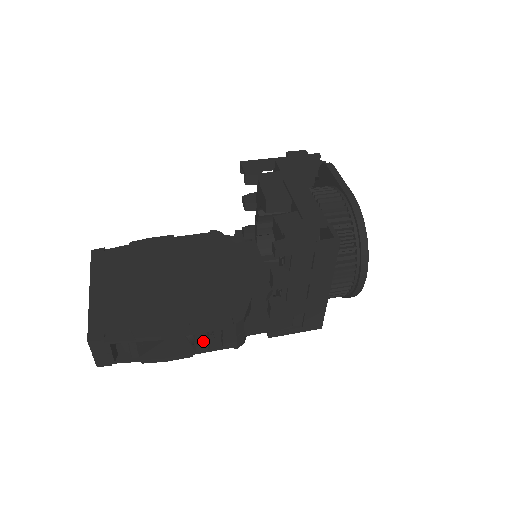
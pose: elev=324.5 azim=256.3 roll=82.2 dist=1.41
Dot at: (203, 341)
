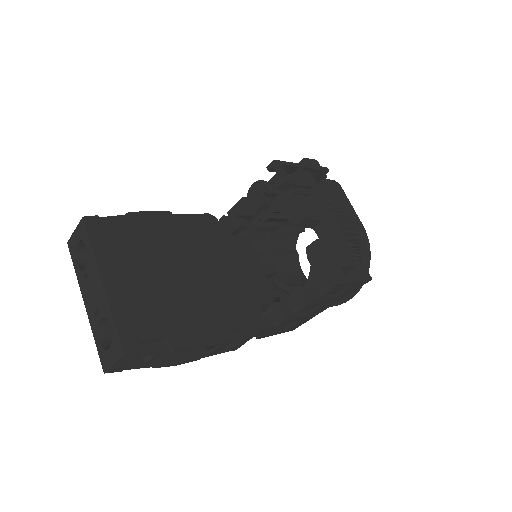
Dot at: (221, 348)
